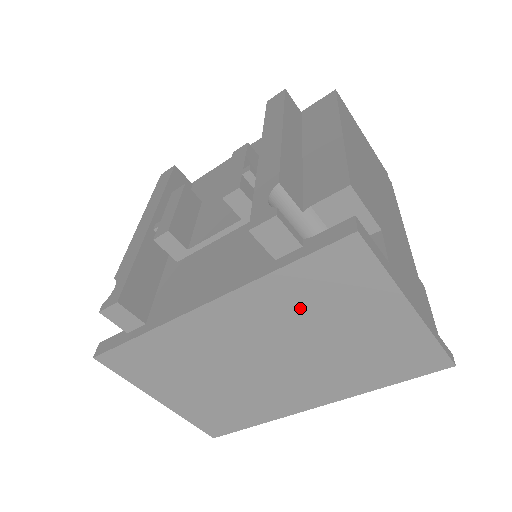
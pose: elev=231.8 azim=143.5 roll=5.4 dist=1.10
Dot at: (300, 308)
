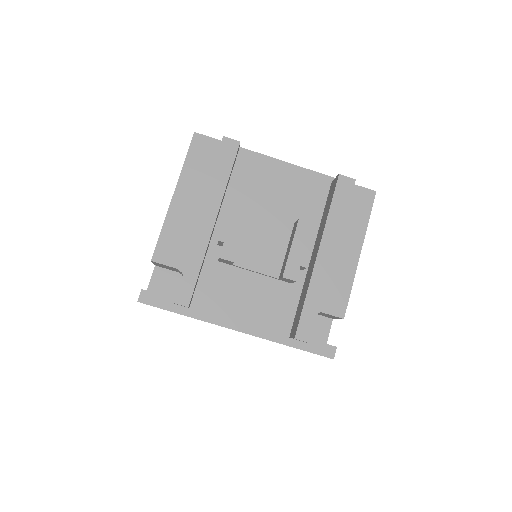
Dot at: occluded
